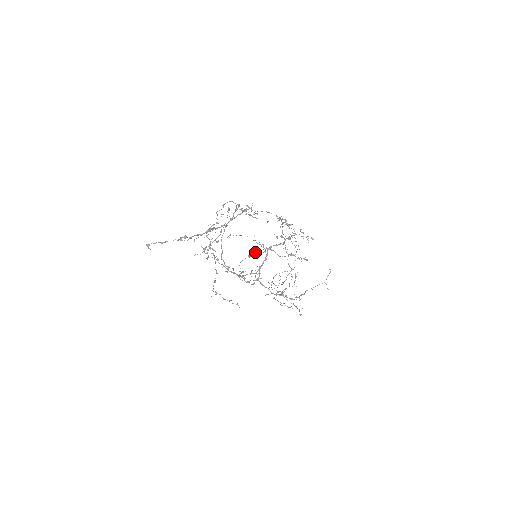
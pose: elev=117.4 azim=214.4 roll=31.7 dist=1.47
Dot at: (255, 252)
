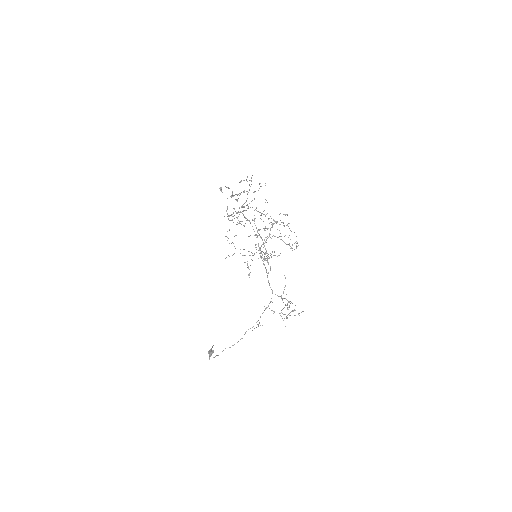
Dot at: occluded
